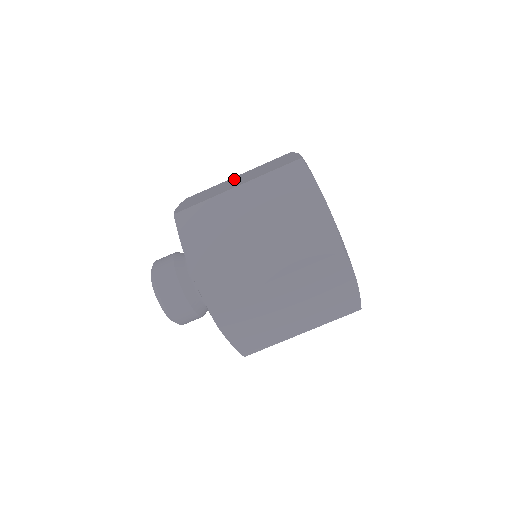
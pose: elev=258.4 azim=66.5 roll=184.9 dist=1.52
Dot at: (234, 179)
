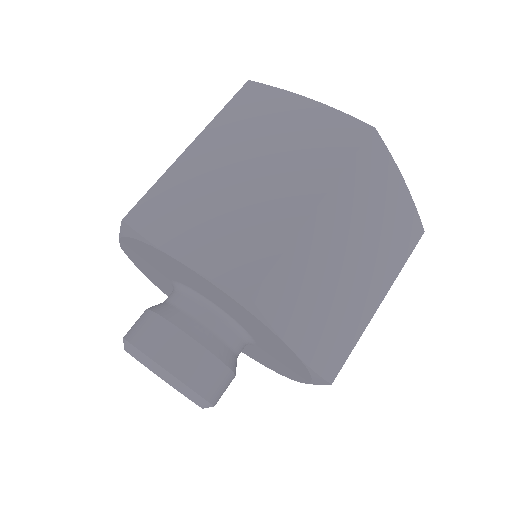
Dot at: occluded
